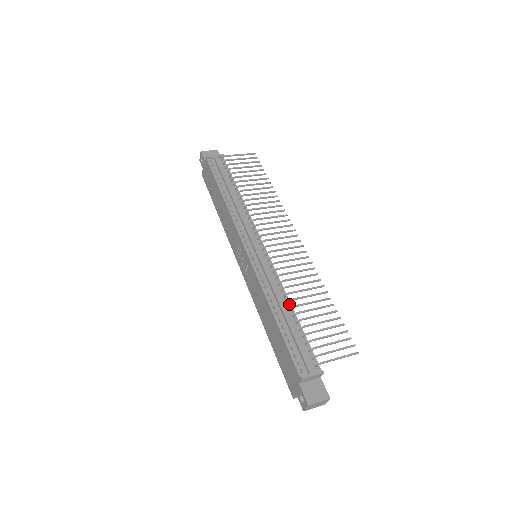
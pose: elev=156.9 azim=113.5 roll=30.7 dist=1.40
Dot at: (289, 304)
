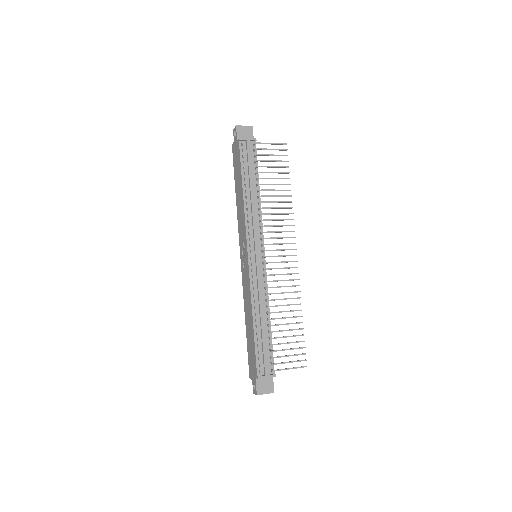
Dot at: (268, 313)
